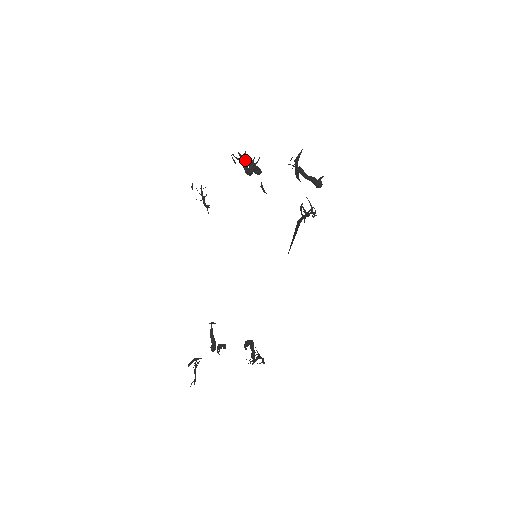
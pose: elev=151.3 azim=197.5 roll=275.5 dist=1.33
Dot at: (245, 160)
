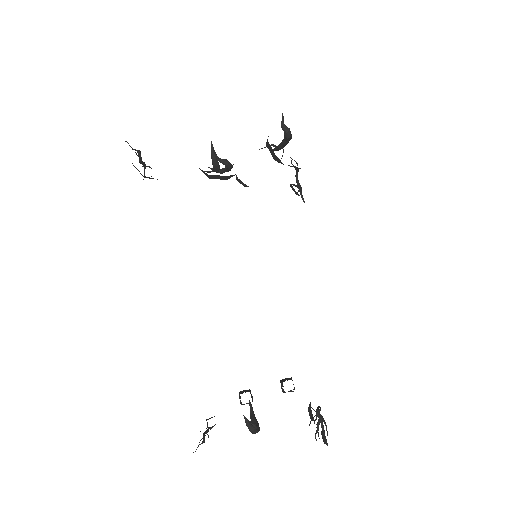
Dot at: occluded
